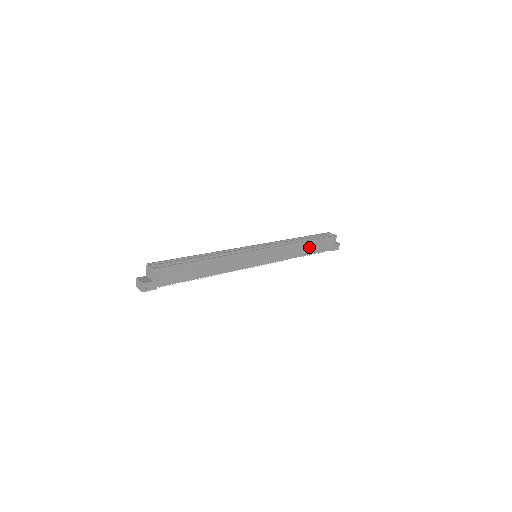
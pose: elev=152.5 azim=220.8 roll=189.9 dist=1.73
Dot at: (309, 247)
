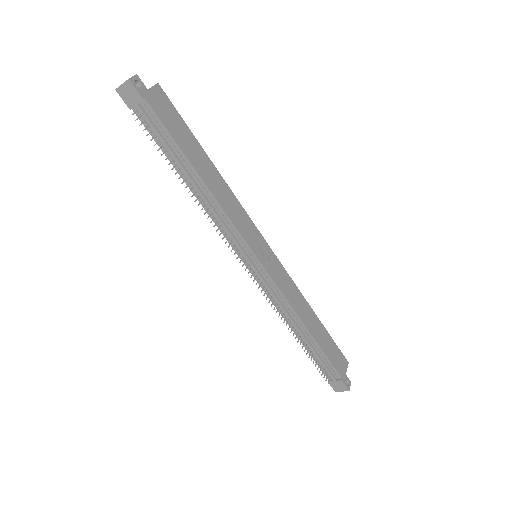
Dot at: (317, 329)
